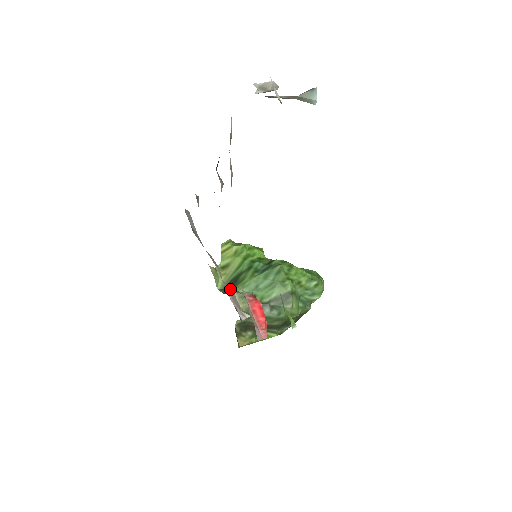
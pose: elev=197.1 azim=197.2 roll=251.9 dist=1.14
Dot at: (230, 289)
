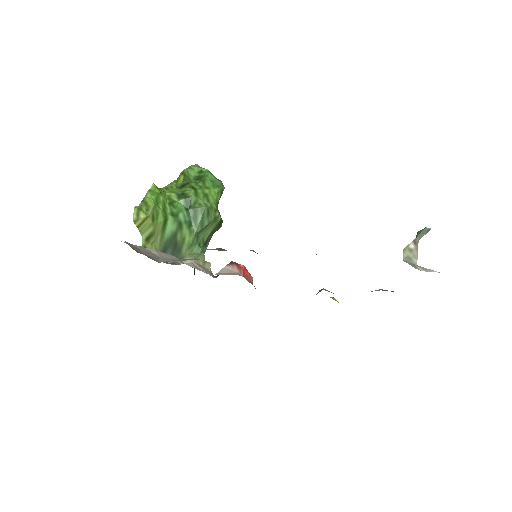
Dot at: (193, 264)
